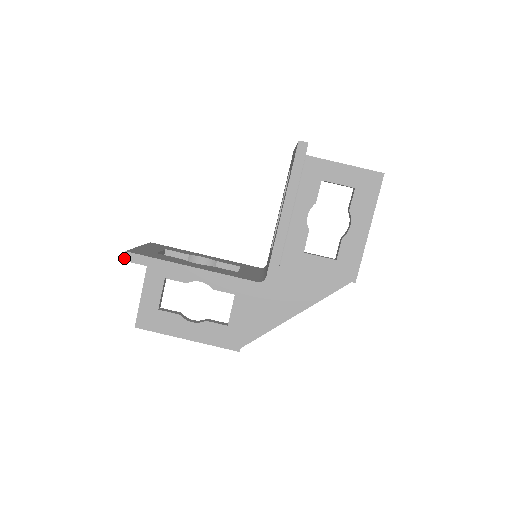
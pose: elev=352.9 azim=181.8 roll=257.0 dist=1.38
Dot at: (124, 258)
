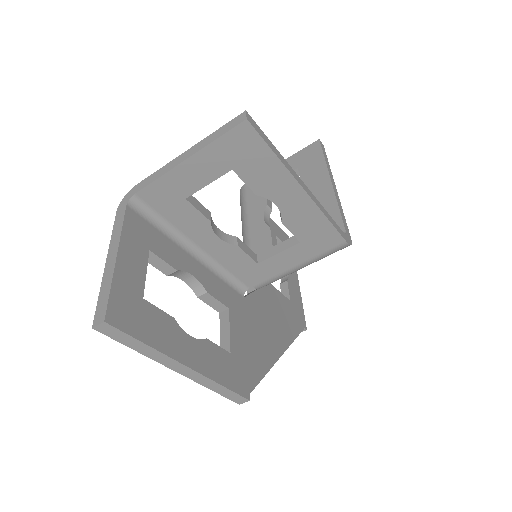
Dot at: (247, 117)
